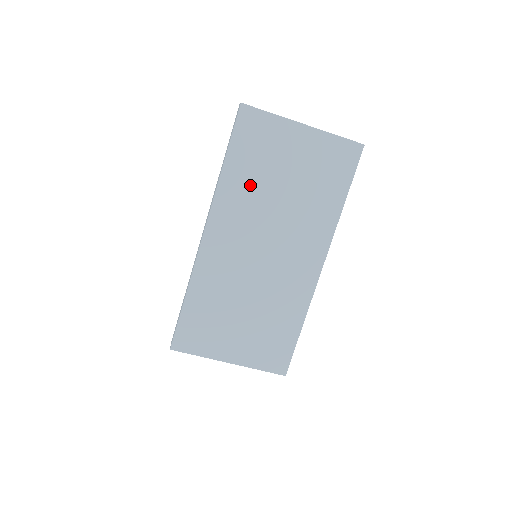
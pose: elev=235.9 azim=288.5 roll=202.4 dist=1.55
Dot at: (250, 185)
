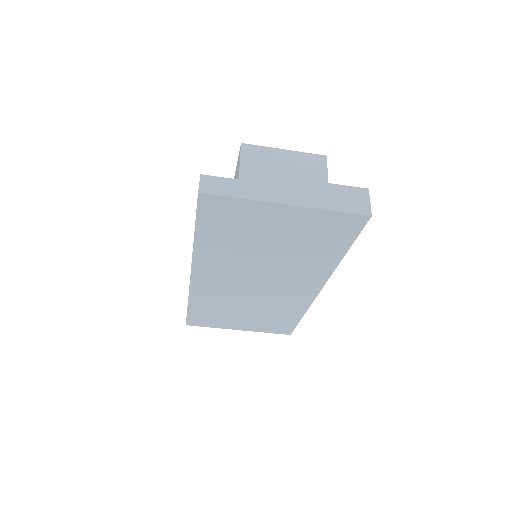
Dot at: (229, 249)
